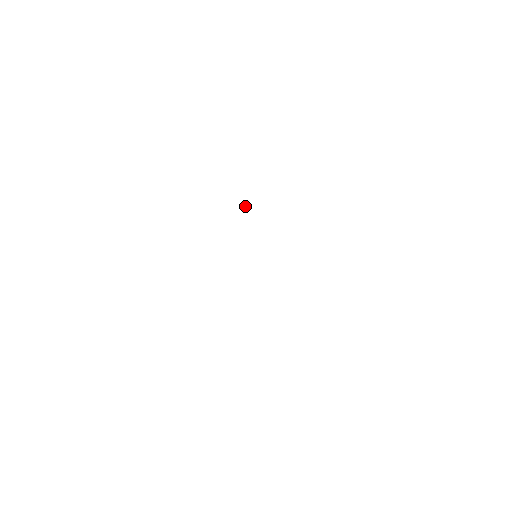
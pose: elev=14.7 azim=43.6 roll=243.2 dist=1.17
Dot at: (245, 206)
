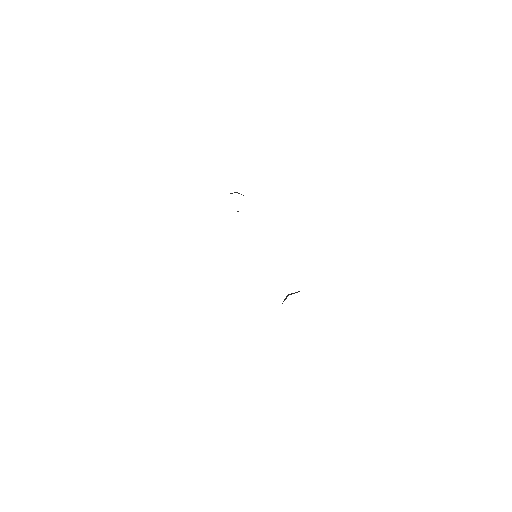
Dot at: occluded
